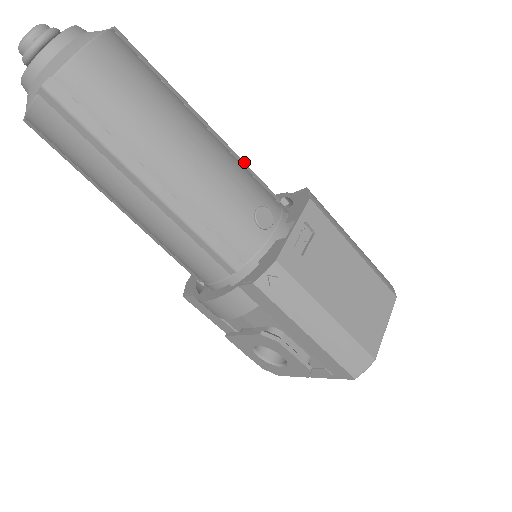
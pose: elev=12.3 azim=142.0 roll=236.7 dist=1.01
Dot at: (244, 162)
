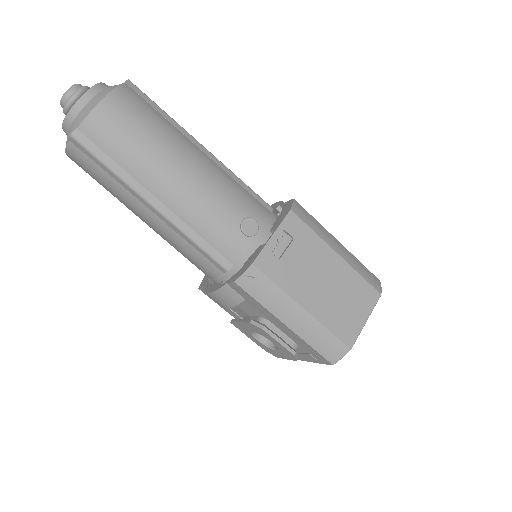
Dot at: (239, 179)
